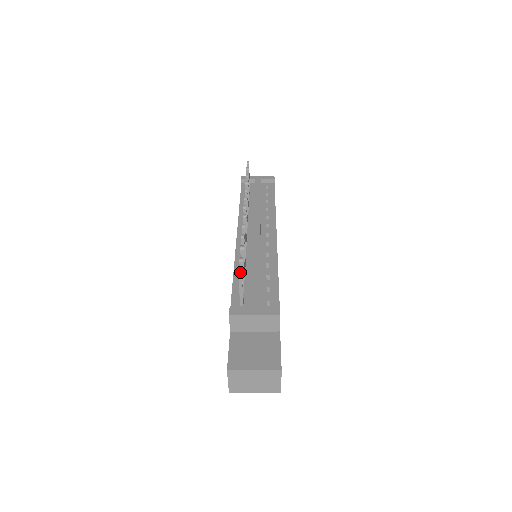
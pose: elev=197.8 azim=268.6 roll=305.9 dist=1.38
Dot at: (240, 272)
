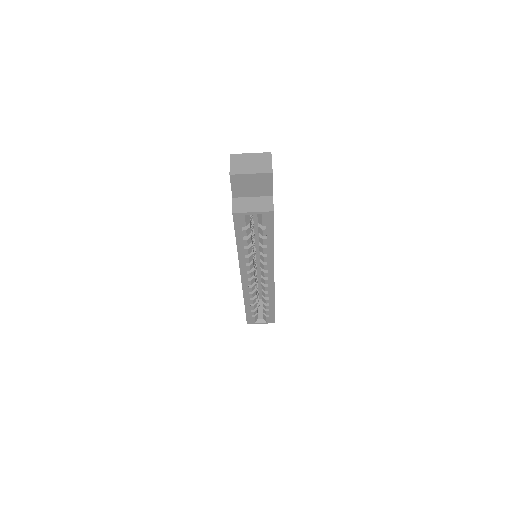
Dot at: occluded
